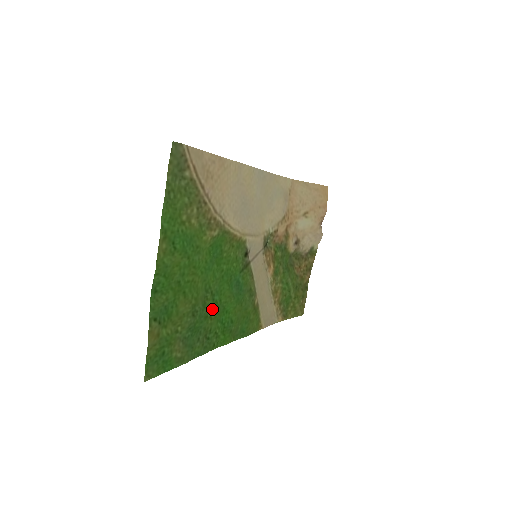
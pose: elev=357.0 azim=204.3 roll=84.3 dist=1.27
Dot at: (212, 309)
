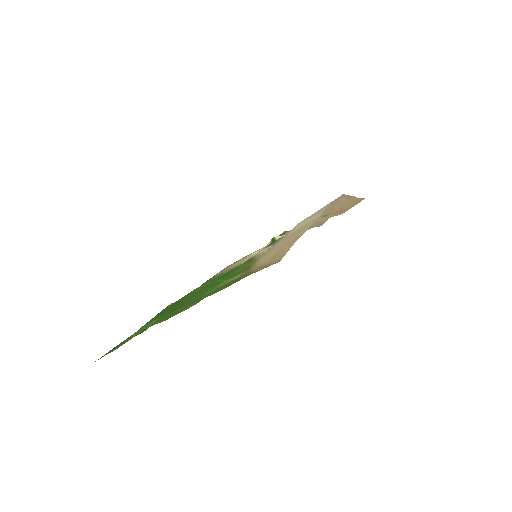
Dot at: (187, 298)
